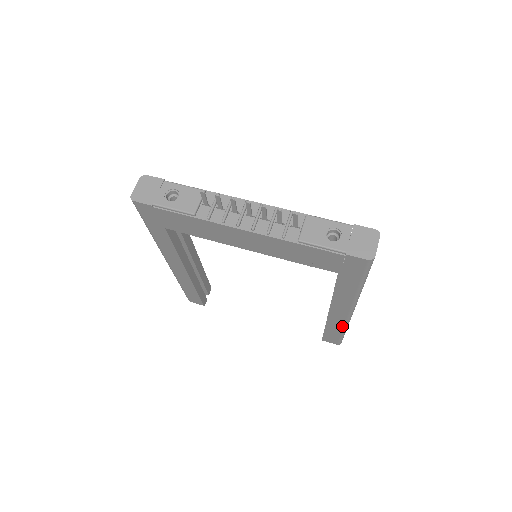
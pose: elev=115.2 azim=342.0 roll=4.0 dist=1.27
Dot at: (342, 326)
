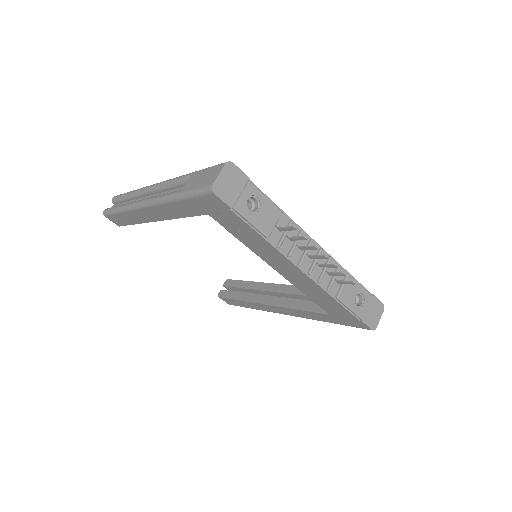
Dot at: (261, 309)
